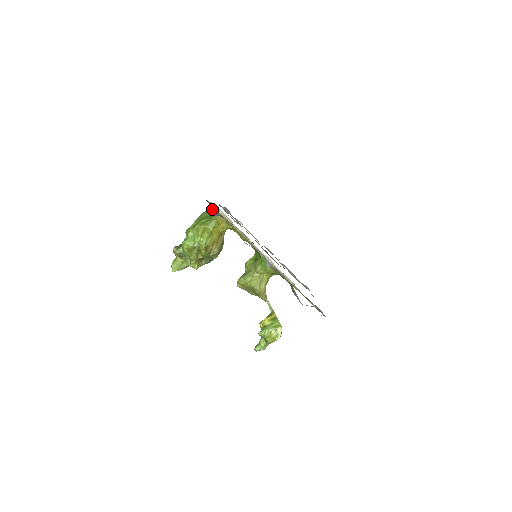
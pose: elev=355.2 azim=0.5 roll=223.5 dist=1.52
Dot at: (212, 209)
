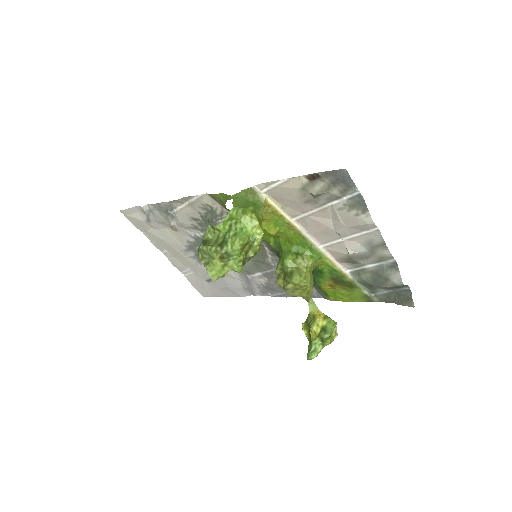
Dot at: (246, 195)
